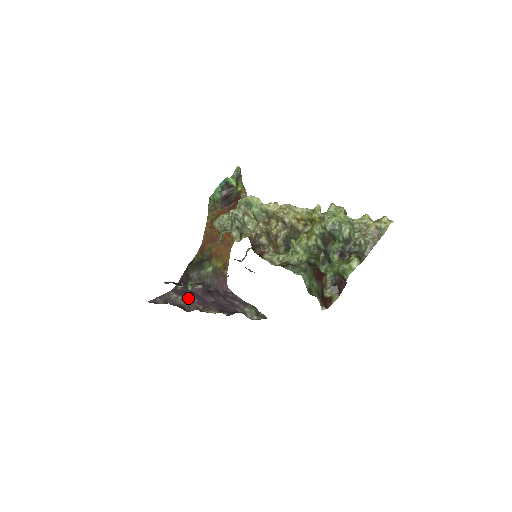
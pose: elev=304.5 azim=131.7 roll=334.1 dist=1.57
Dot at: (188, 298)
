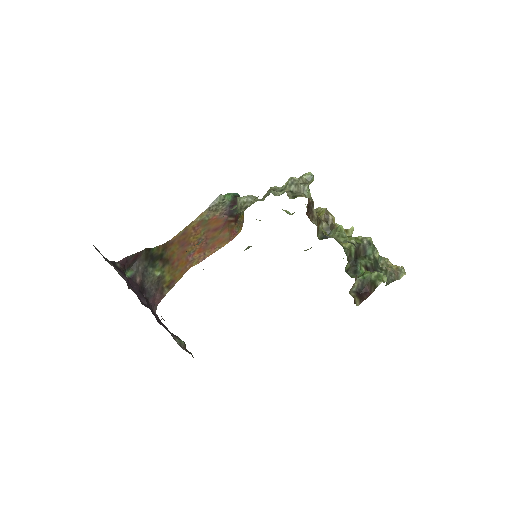
Dot at: (127, 278)
